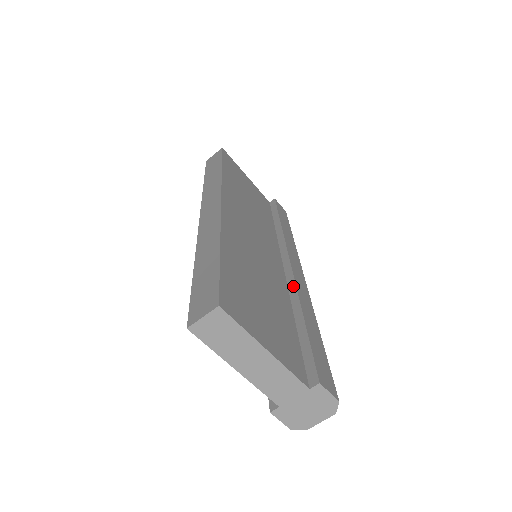
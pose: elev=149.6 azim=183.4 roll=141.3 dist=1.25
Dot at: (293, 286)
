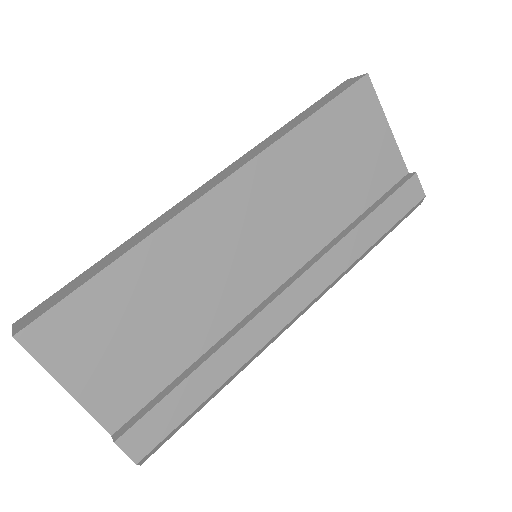
Dot at: (246, 321)
